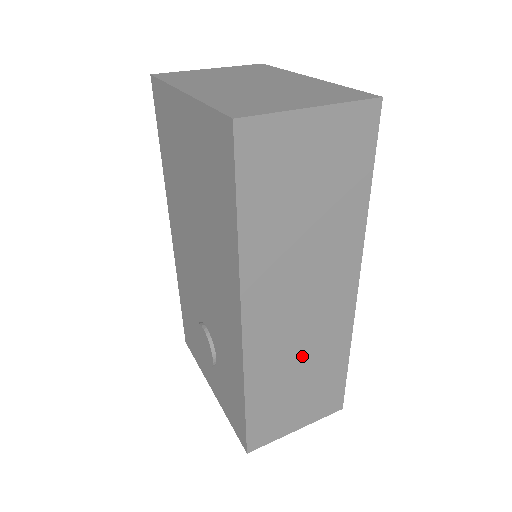
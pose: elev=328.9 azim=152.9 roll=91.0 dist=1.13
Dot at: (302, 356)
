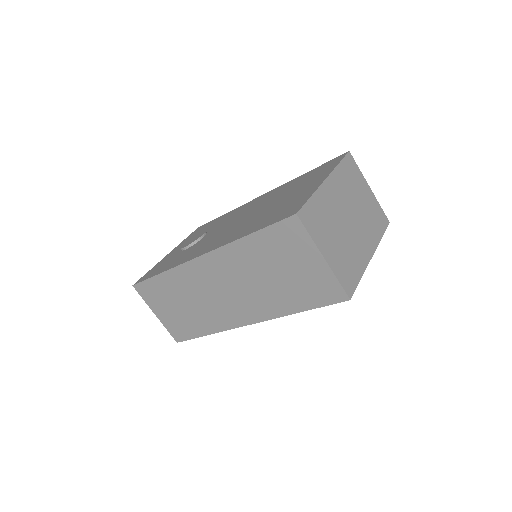
Dot at: (197, 302)
